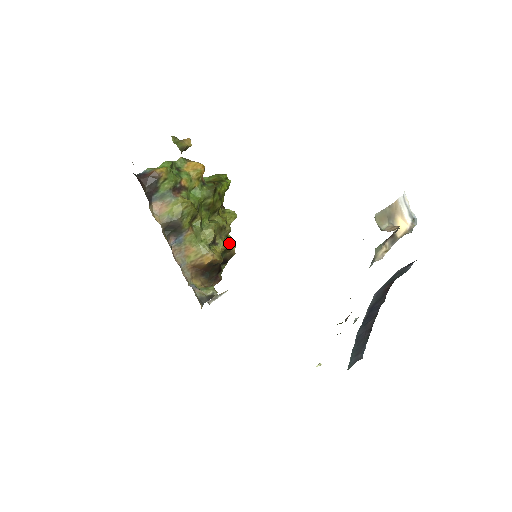
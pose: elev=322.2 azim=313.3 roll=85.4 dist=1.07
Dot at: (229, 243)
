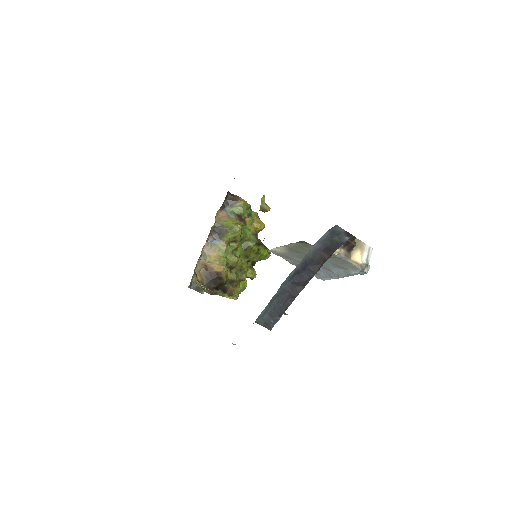
Dot at: occluded
